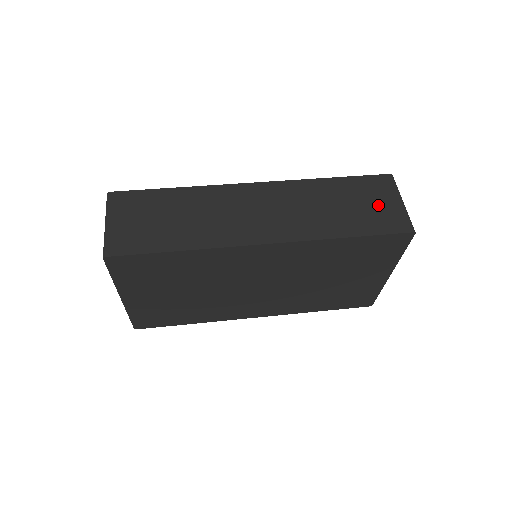
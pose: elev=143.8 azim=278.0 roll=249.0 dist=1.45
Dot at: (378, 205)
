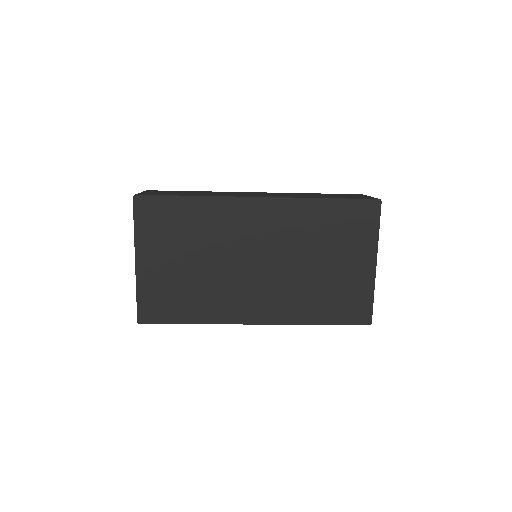
Dot at: (351, 196)
